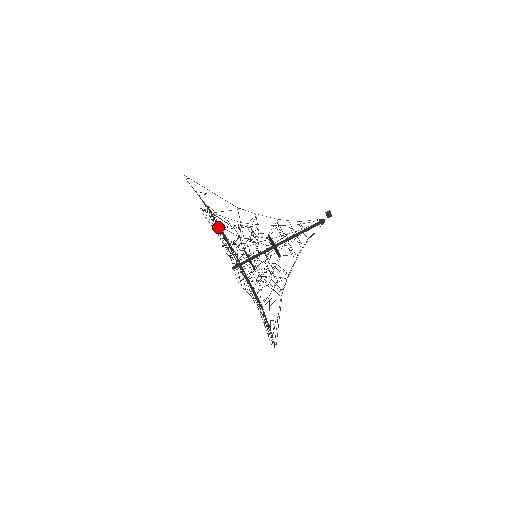
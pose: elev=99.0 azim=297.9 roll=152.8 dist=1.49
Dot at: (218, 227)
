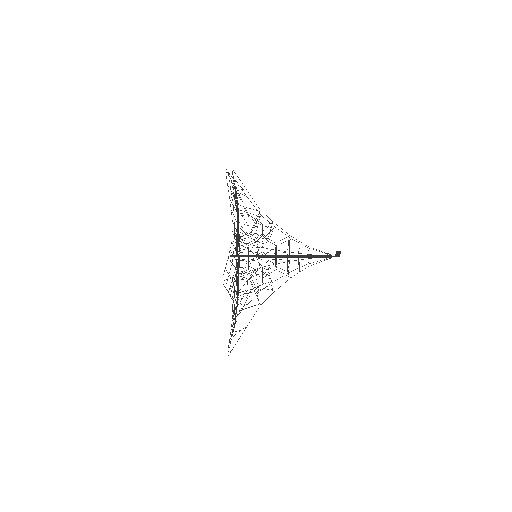
Dot at: occluded
